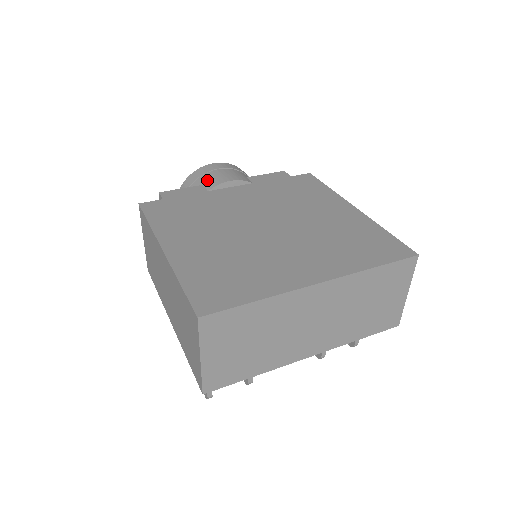
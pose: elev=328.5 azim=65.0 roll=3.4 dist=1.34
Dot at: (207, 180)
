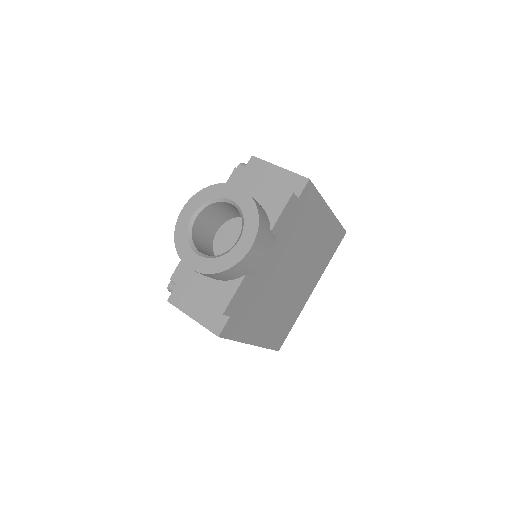
Dot at: (251, 271)
